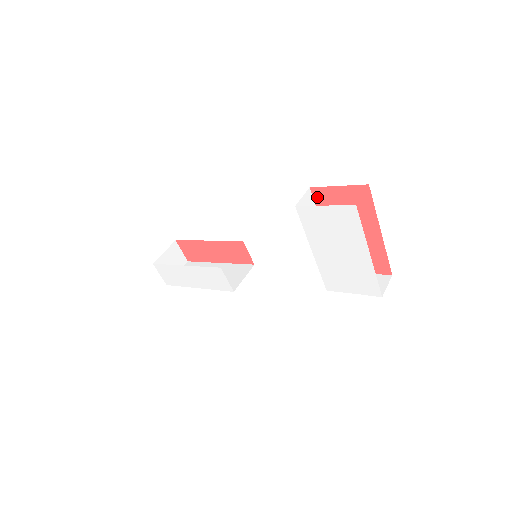
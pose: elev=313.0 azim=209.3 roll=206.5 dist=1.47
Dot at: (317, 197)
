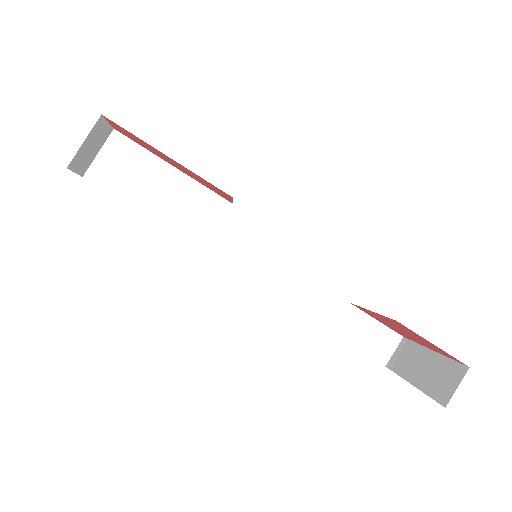
Dot at: (395, 322)
